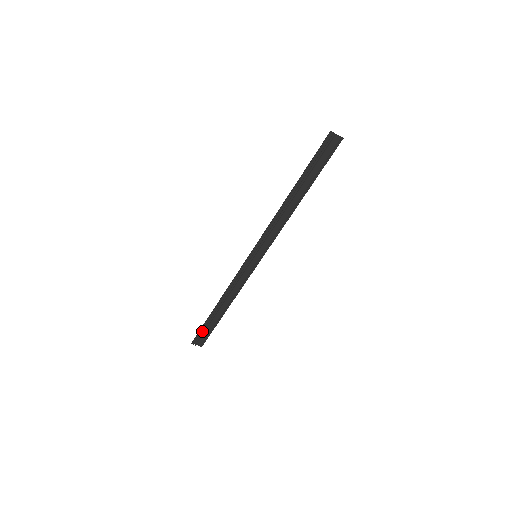
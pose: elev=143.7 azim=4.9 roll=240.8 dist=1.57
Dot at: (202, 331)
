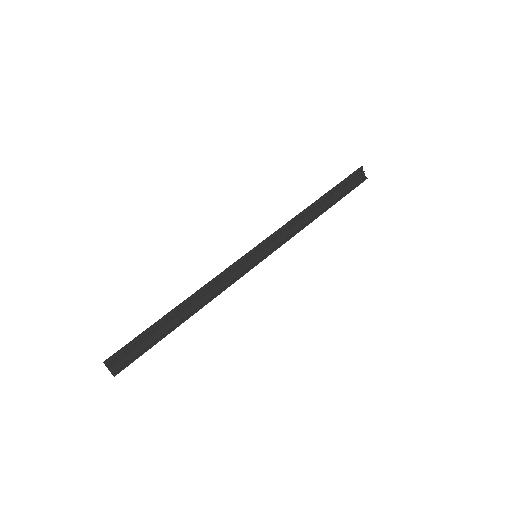
Dot at: (133, 344)
